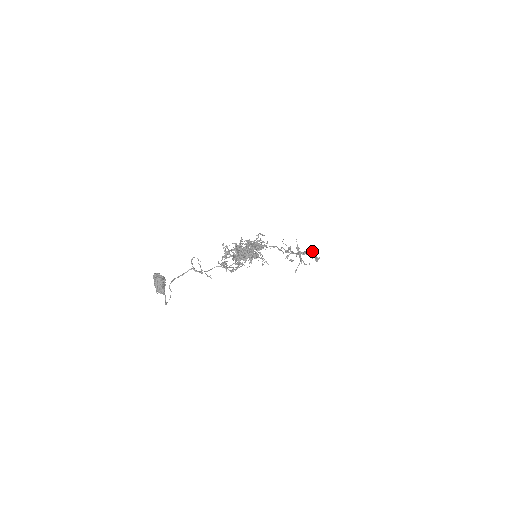
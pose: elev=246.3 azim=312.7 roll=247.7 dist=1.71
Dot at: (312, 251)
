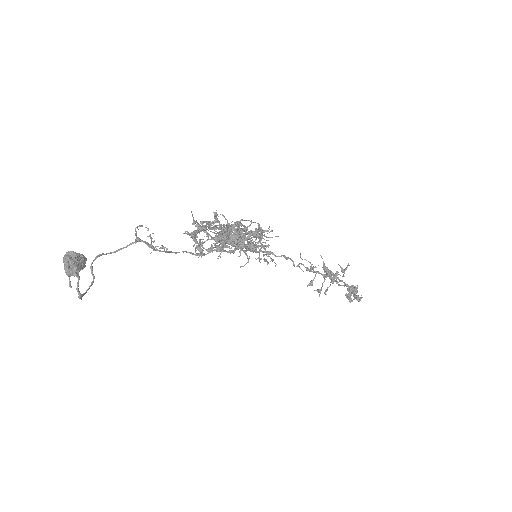
Dot at: (348, 265)
